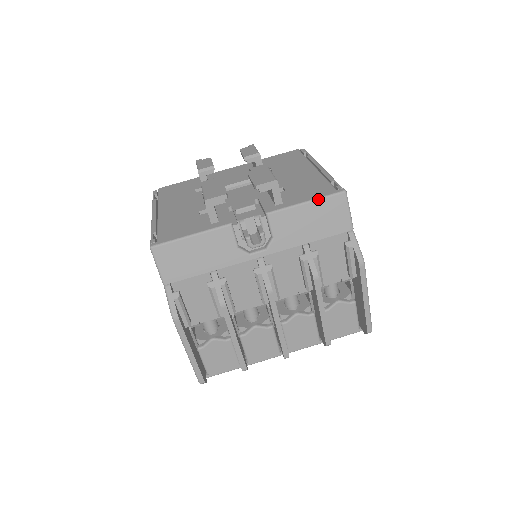
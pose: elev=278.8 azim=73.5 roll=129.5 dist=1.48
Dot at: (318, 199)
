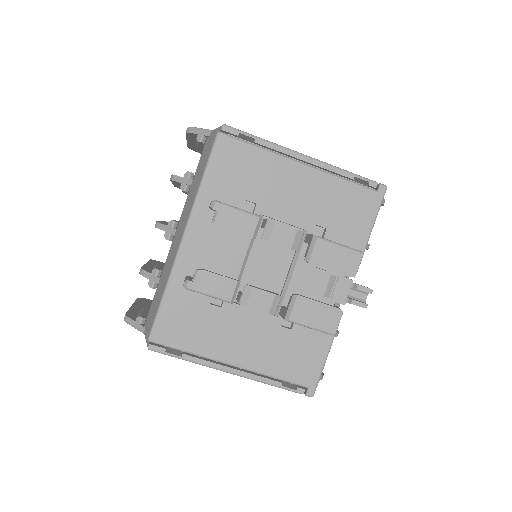
Dot at: occluded
